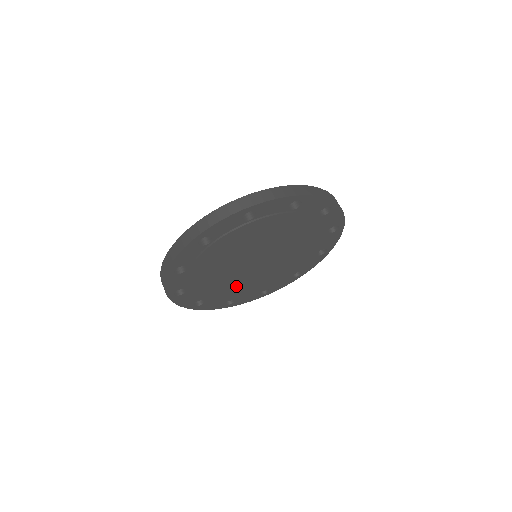
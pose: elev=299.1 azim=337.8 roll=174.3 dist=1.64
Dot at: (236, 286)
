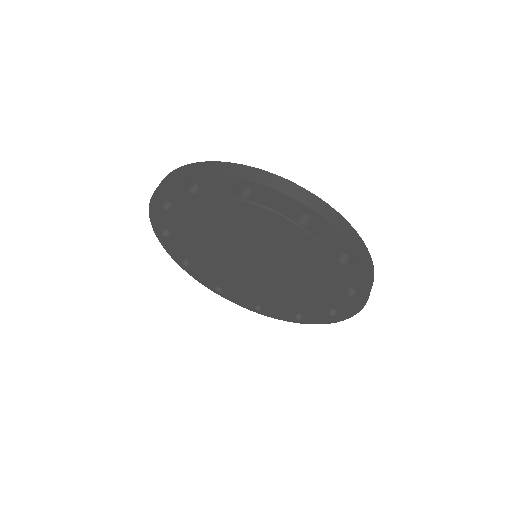
Dot at: (209, 257)
